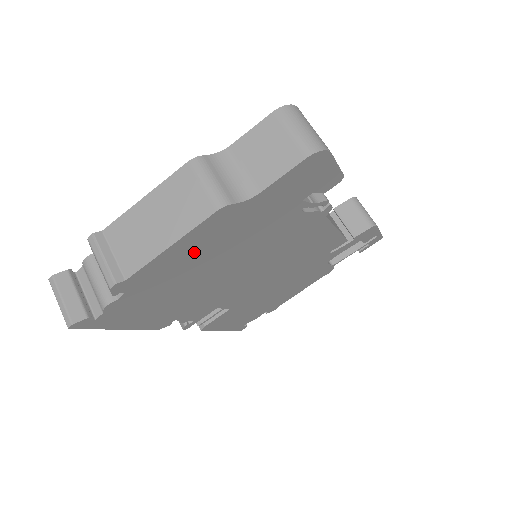
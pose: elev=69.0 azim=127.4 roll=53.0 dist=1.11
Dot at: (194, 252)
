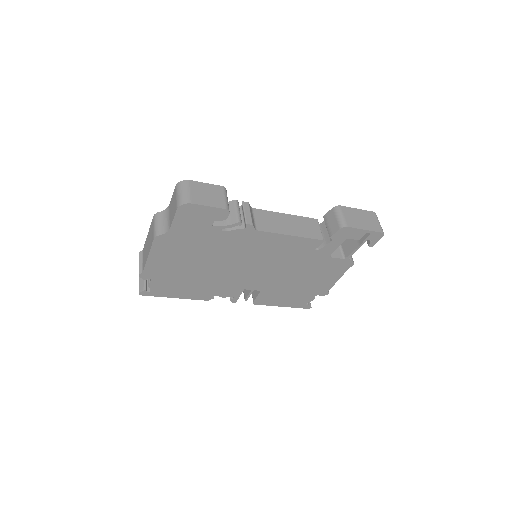
Dot at: (168, 258)
